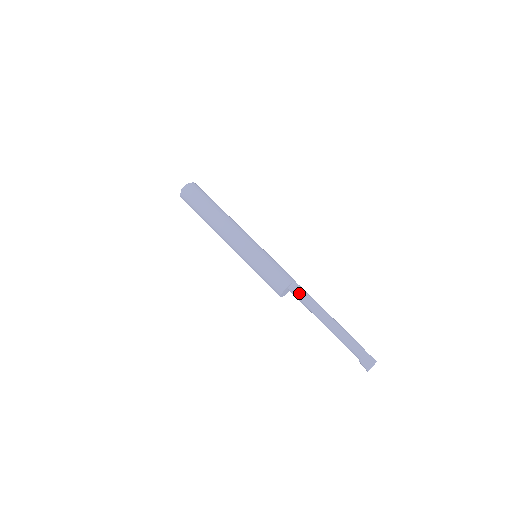
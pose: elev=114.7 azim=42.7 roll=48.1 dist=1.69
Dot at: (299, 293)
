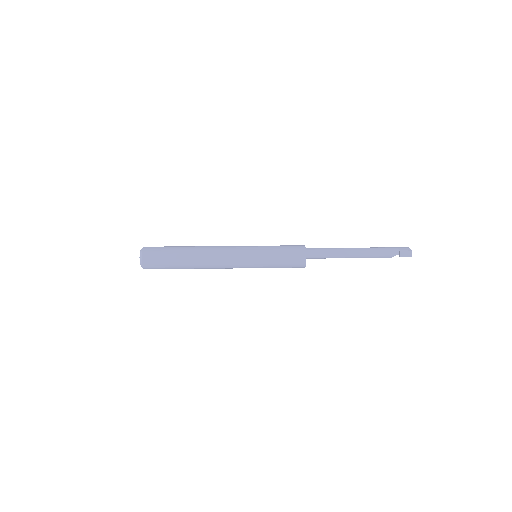
Dot at: (316, 248)
